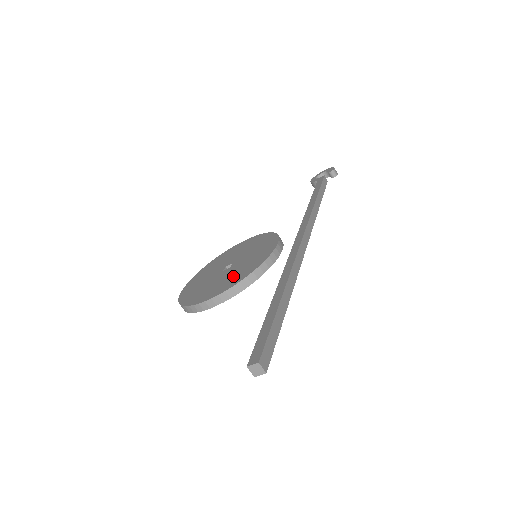
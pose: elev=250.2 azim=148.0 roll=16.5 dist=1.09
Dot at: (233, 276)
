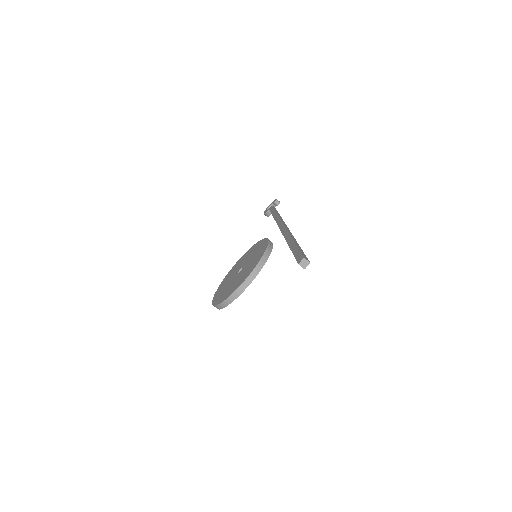
Dot at: (249, 268)
